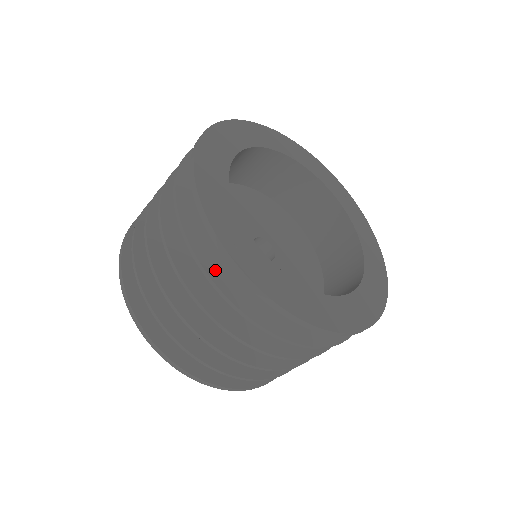
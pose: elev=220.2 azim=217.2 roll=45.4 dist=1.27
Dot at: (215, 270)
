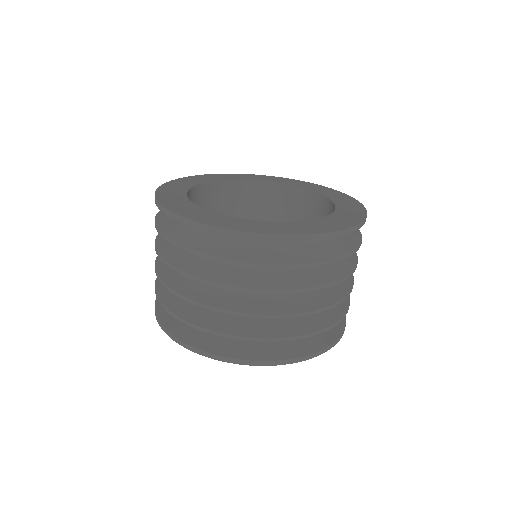
Dot at: (231, 254)
